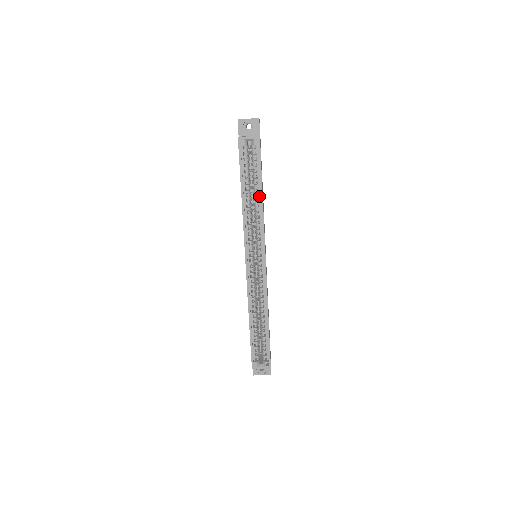
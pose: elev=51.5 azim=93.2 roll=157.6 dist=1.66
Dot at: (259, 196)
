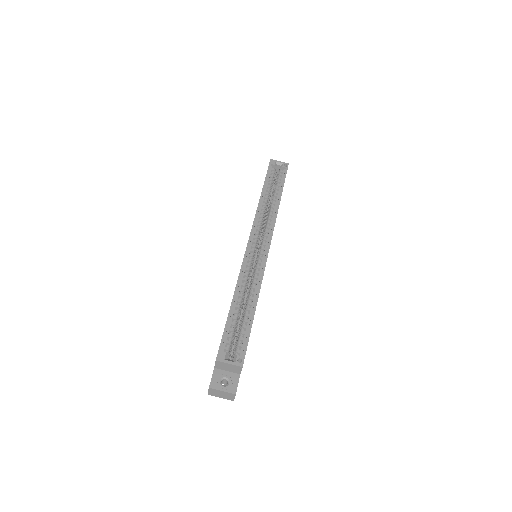
Dot at: (277, 199)
